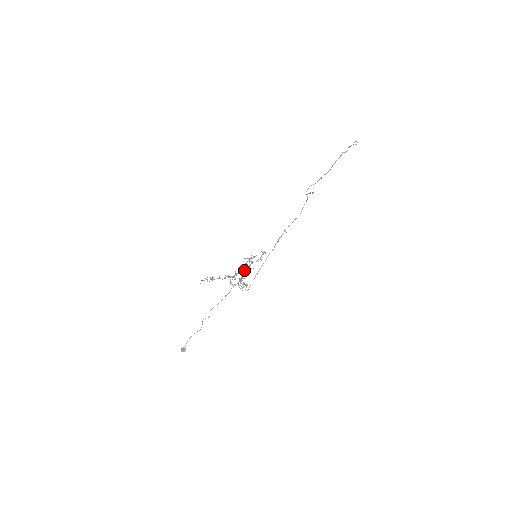
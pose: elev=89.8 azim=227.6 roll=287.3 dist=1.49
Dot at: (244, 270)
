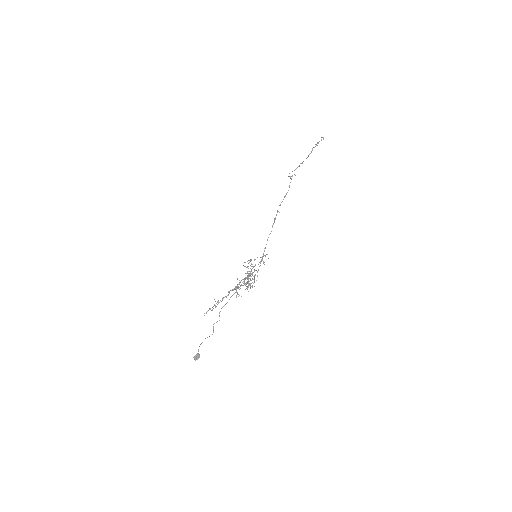
Dot at: occluded
